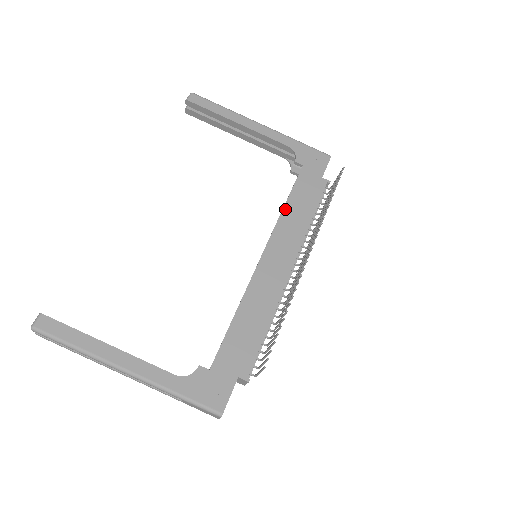
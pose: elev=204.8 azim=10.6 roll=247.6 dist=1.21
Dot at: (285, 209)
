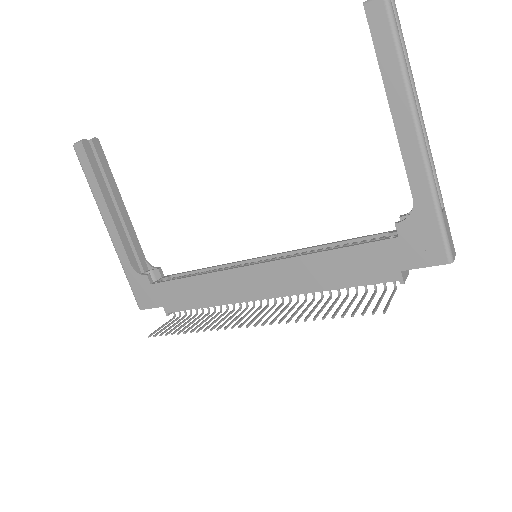
Dot at: (318, 255)
